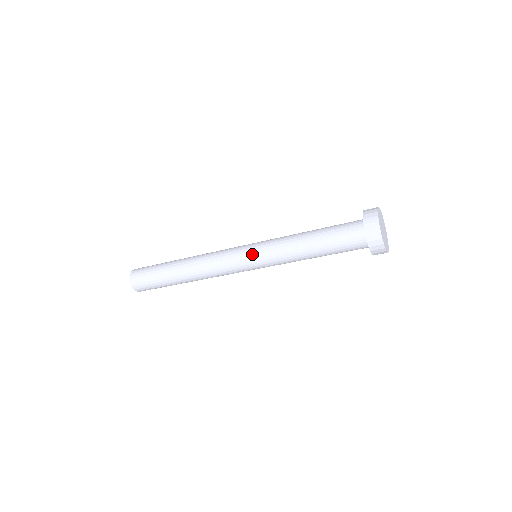
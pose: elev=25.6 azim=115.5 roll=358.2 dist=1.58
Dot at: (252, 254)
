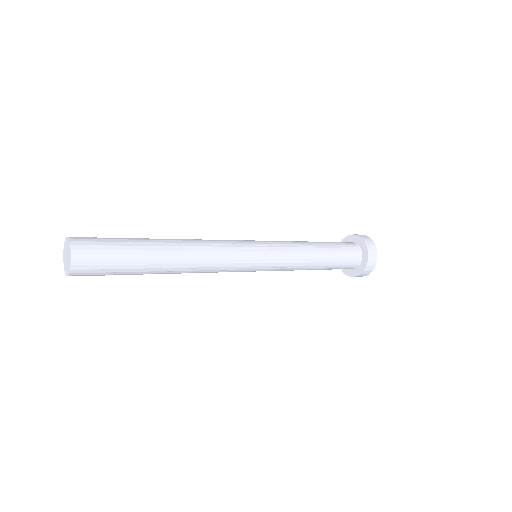
Dot at: (265, 248)
